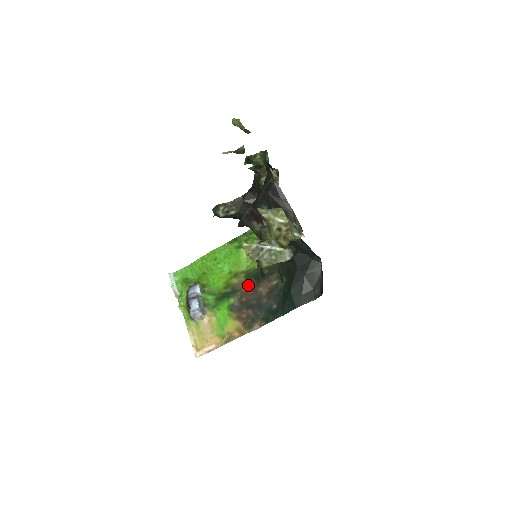
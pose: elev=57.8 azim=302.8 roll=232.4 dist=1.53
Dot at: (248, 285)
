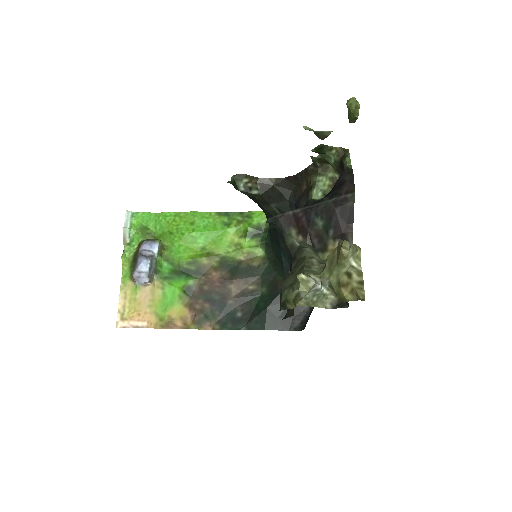
Dot at: (218, 274)
